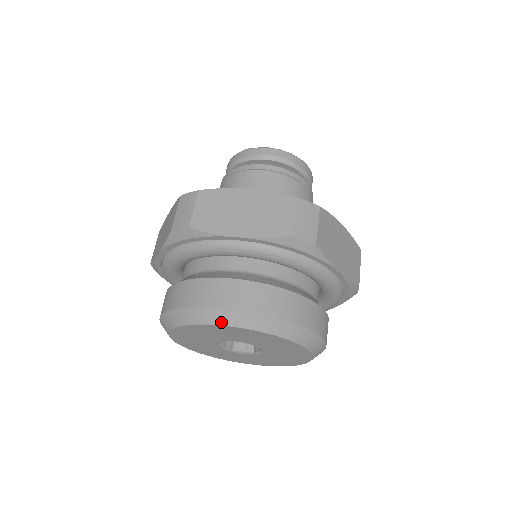
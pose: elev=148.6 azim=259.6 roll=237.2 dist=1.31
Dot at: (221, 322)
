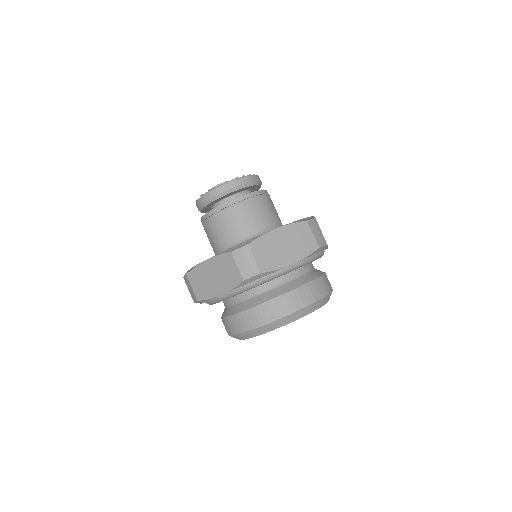
Dot at: (300, 317)
